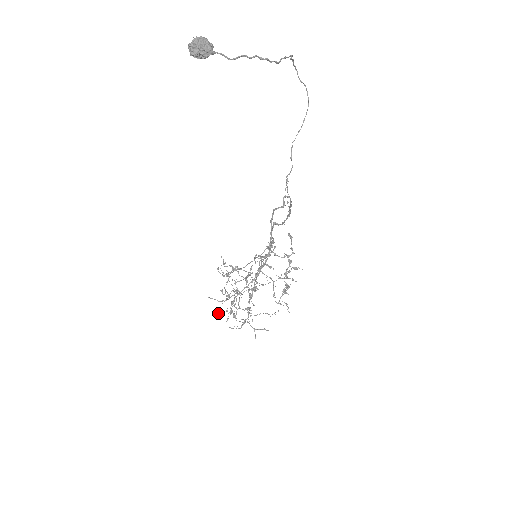
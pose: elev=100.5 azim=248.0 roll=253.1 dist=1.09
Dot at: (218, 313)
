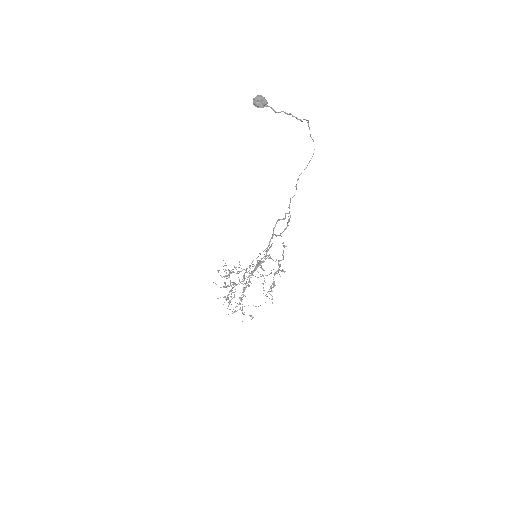
Dot at: (217, 298)
